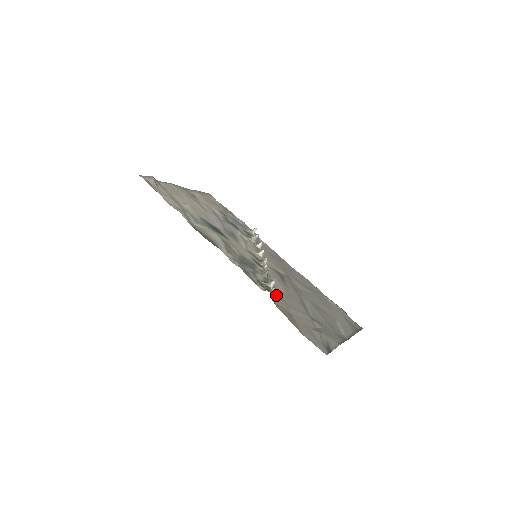
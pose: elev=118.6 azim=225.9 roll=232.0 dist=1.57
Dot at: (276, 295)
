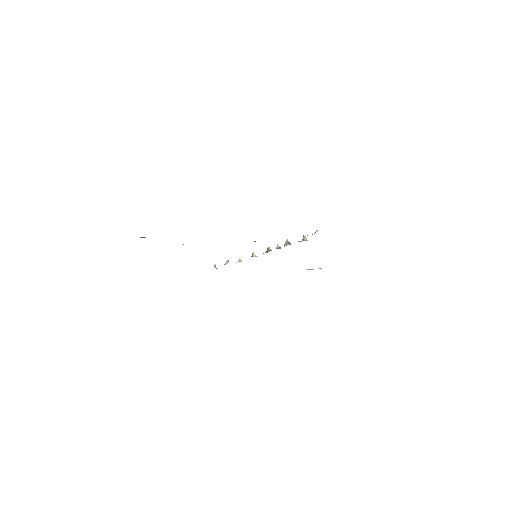
Dot at: occluded
